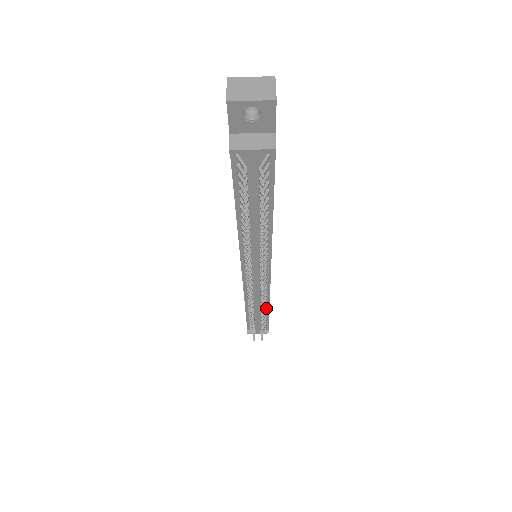
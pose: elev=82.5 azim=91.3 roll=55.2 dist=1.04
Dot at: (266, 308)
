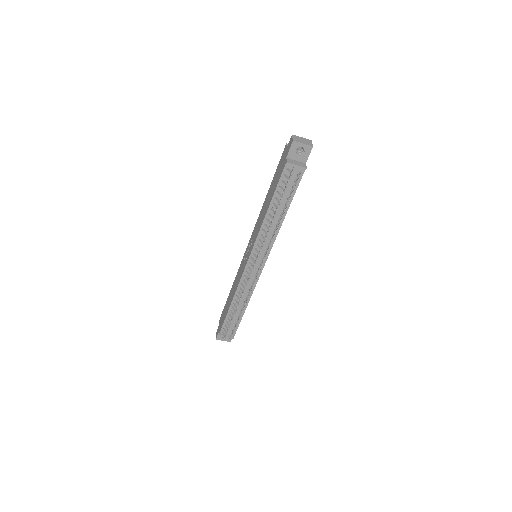
Dot at: (245, 306)
